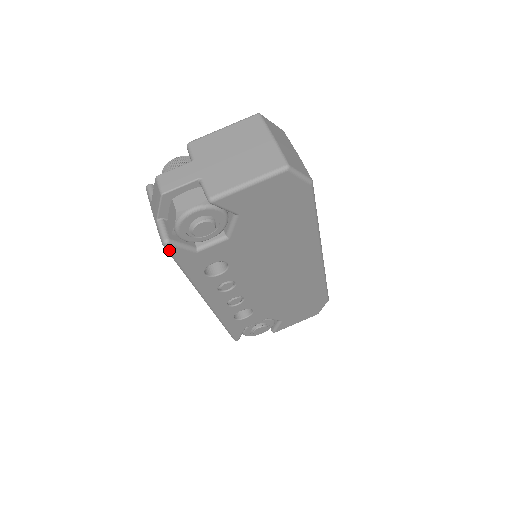
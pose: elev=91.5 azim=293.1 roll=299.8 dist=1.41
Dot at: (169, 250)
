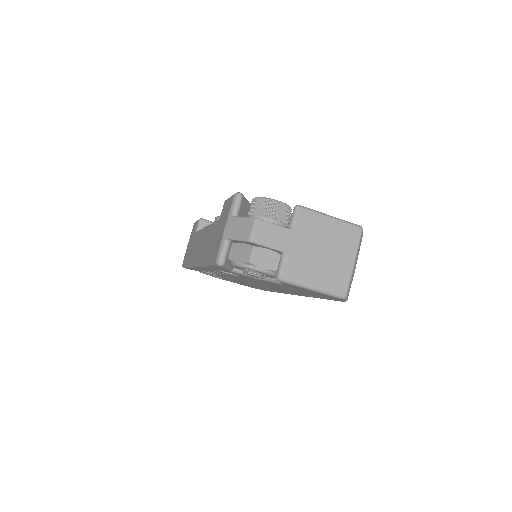
Dot at: (216, 265)
